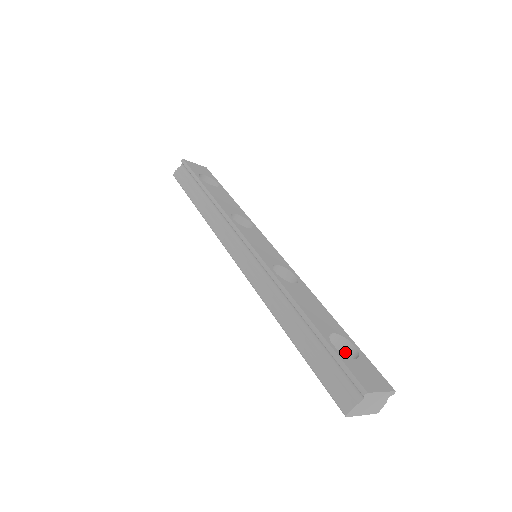
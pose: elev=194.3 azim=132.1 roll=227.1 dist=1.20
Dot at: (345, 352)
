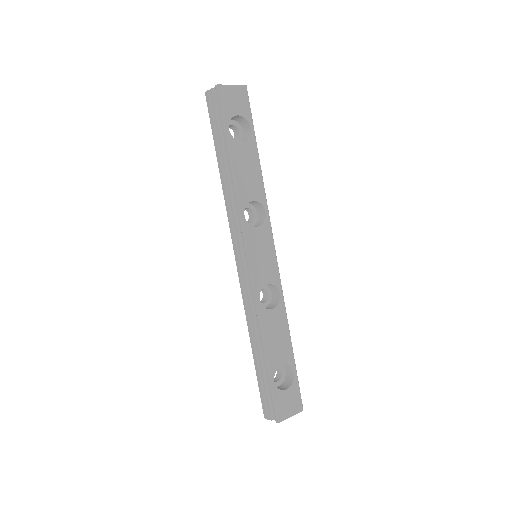
Dot at: (287, 369)
